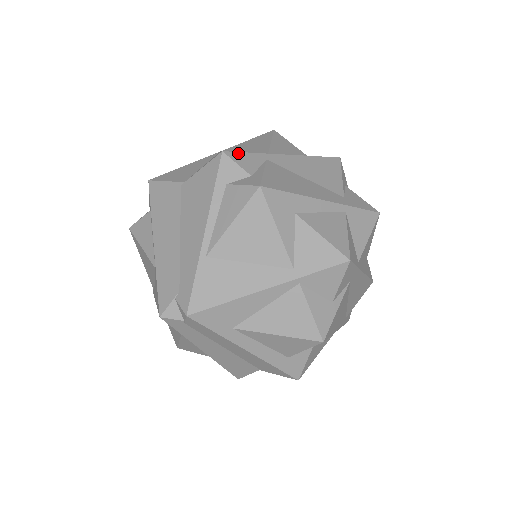
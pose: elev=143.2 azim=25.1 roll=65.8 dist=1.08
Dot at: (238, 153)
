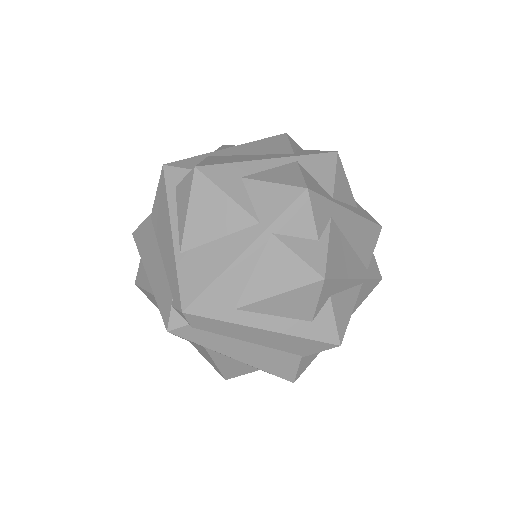
Dot at: (179, 161)
